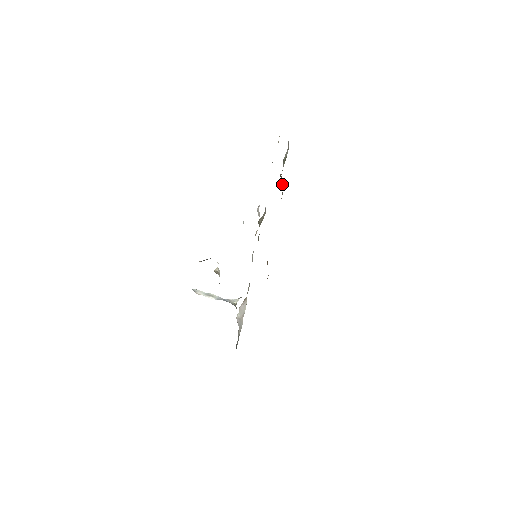
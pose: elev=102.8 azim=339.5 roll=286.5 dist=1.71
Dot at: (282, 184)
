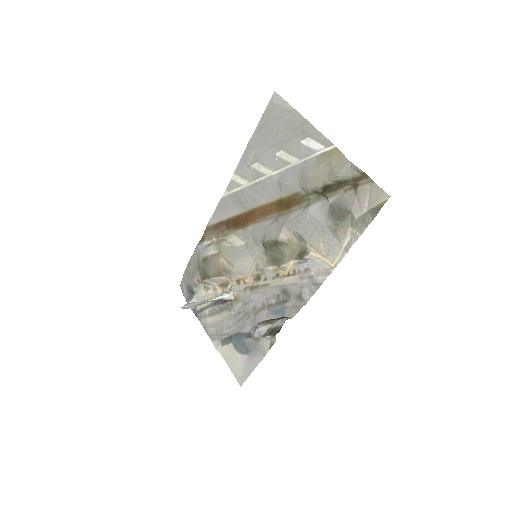
Dot at: (316, 194)
